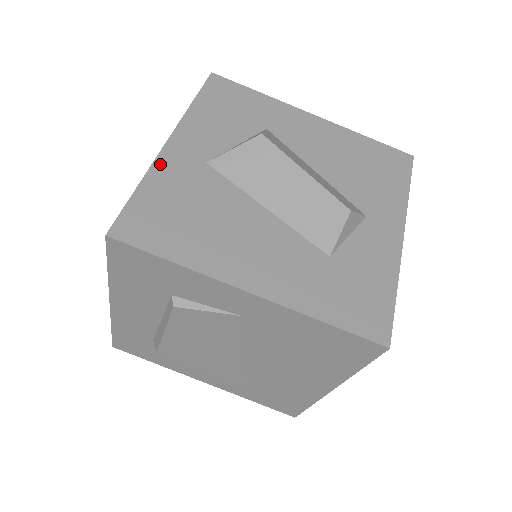
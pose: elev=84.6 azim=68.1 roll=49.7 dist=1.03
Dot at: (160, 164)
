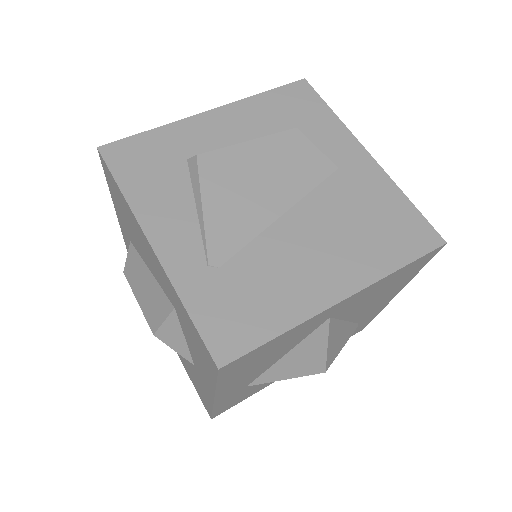
Dot at: occluded
